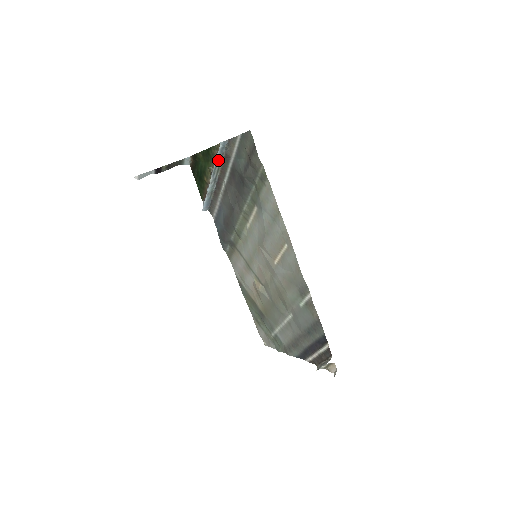
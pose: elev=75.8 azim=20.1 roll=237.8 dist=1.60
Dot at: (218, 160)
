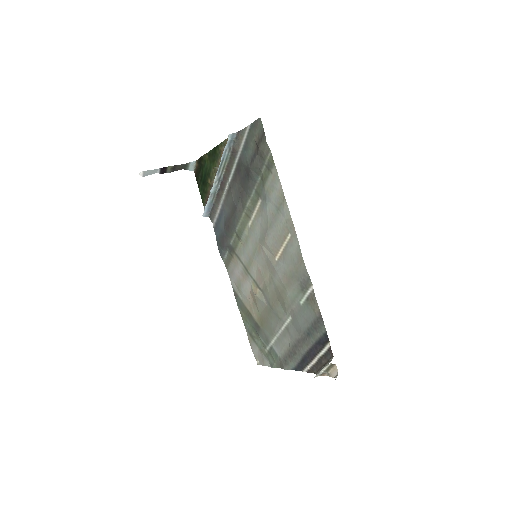
Dot at: (225, 155)
